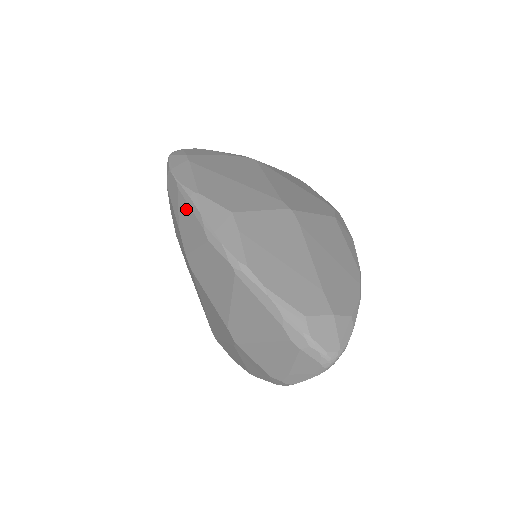
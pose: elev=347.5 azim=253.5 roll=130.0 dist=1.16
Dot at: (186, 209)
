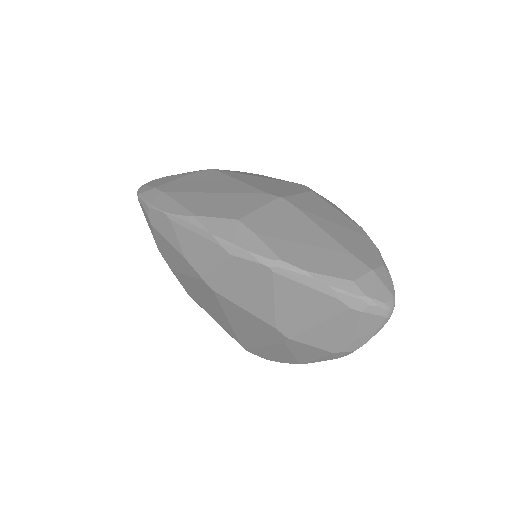
Dot at: (189, 236)
